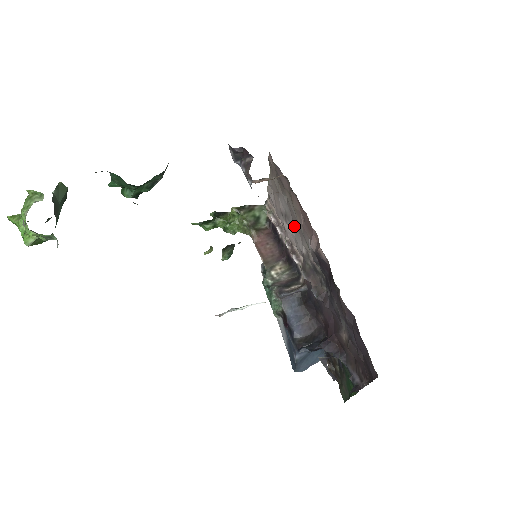
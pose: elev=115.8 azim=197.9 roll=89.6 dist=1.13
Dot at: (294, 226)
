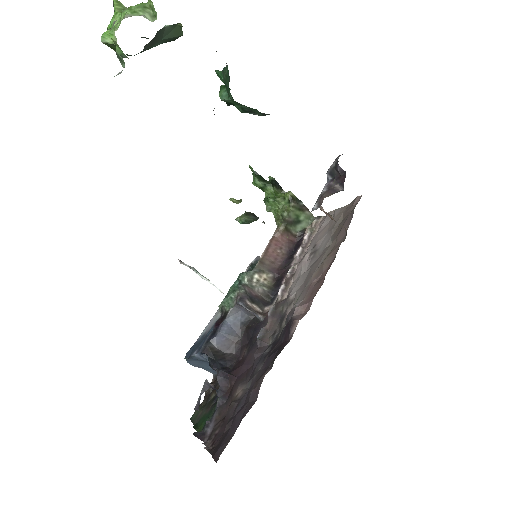
Dot at: (309, 270)
